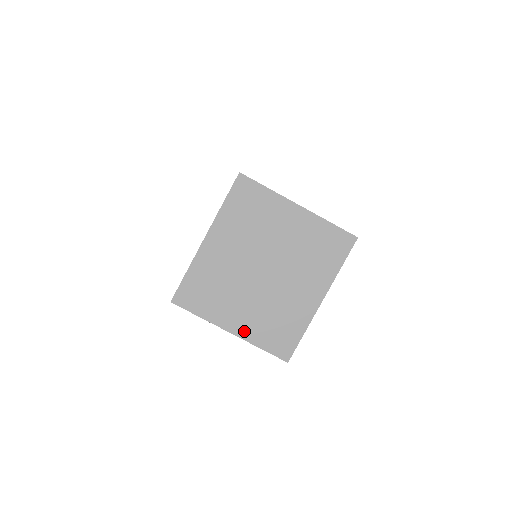
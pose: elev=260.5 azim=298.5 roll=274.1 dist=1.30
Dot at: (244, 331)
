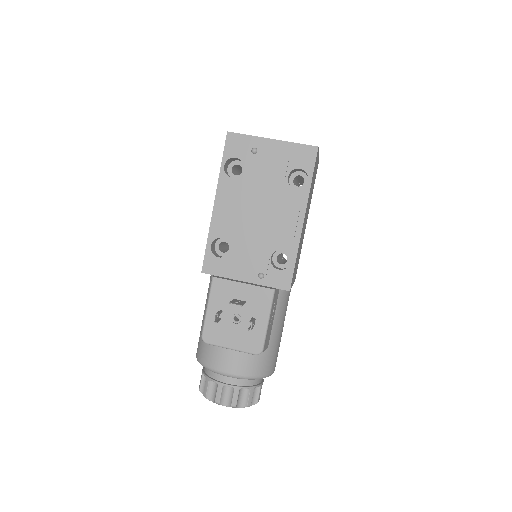
Dot at: (281, 141)
